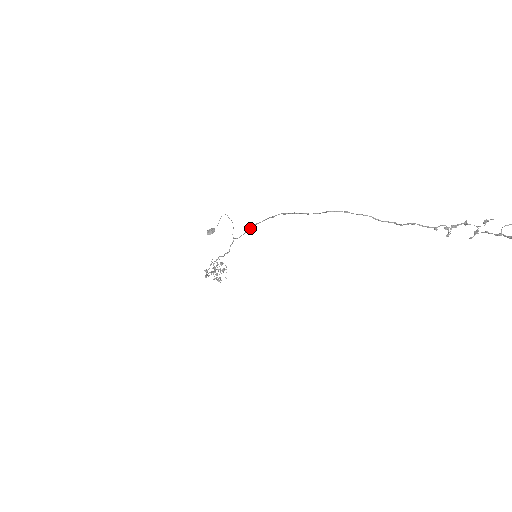
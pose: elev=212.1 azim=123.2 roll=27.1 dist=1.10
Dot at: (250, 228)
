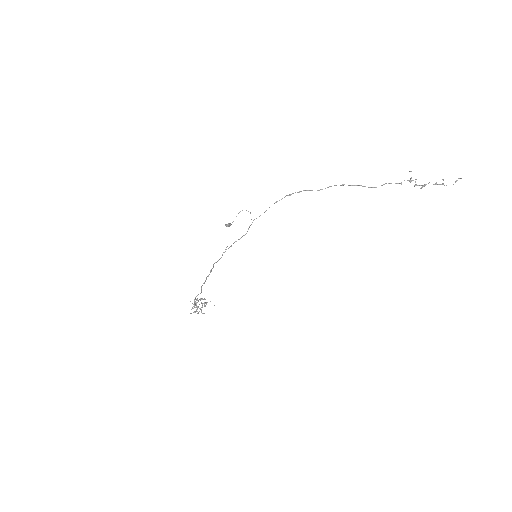
Dot at: occluded
